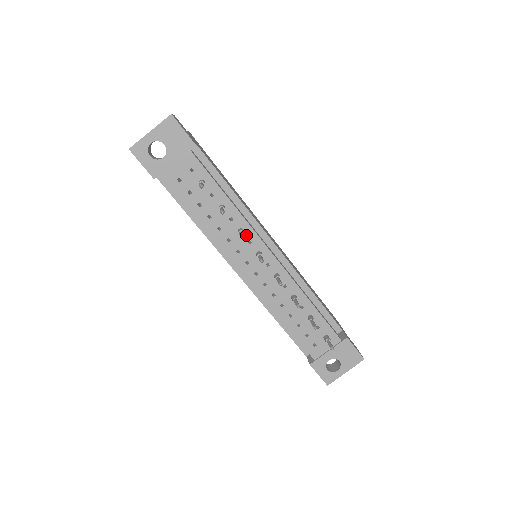
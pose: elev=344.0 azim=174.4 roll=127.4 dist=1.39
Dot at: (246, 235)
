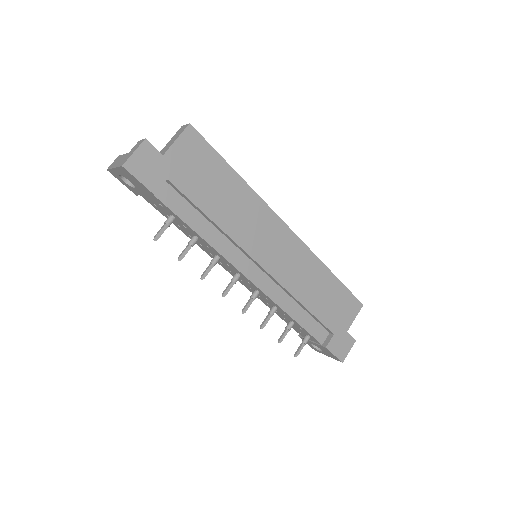
Dot at: (224, 260)
